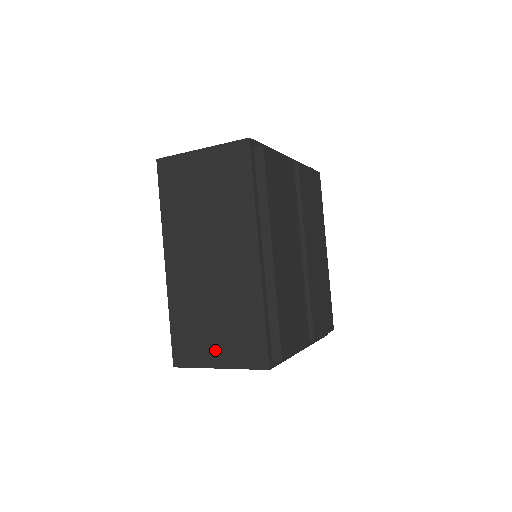
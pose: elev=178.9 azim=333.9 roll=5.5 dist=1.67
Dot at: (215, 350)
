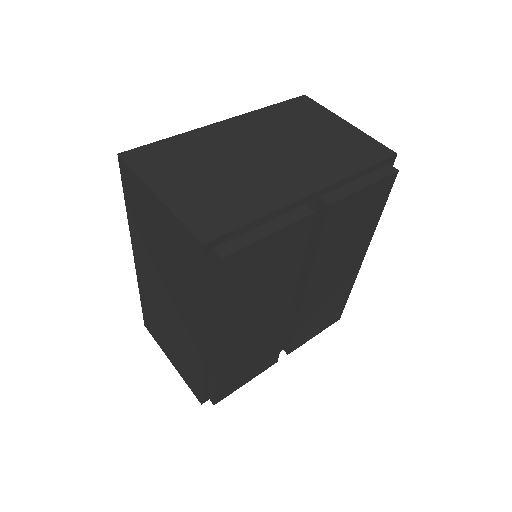
Dot at: (169, 352)
